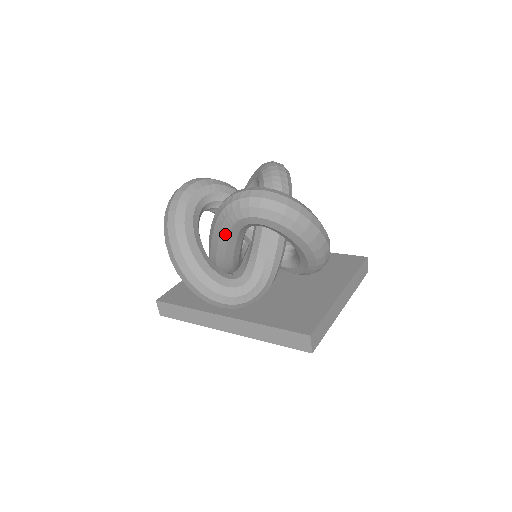
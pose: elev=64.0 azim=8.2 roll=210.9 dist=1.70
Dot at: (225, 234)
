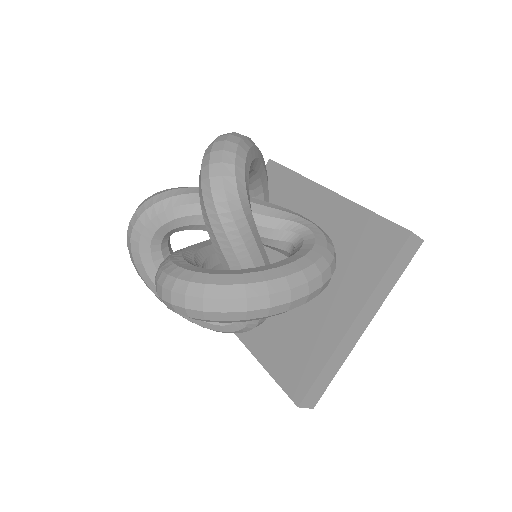
Dot at: occluded
